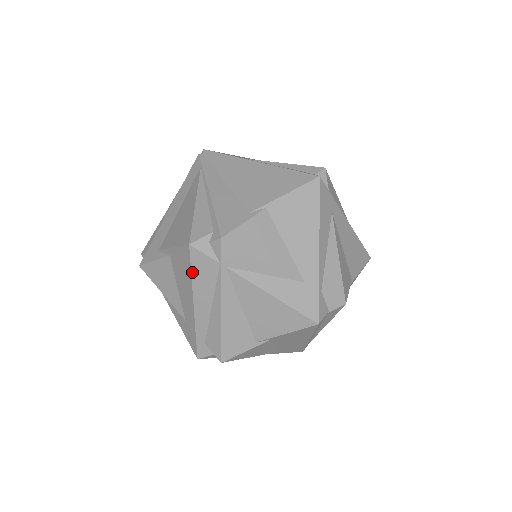
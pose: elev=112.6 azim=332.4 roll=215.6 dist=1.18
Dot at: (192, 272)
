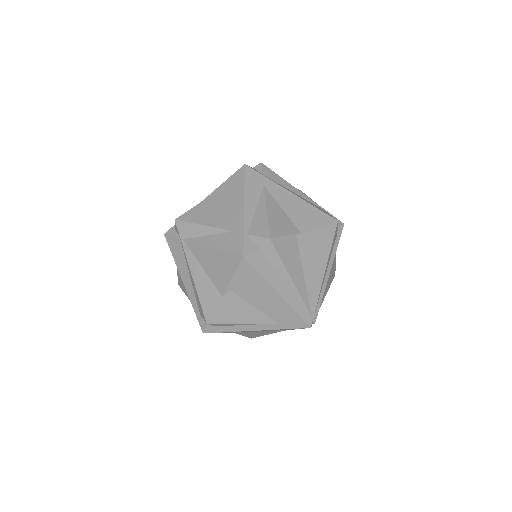
Dot at: (172, 255)
